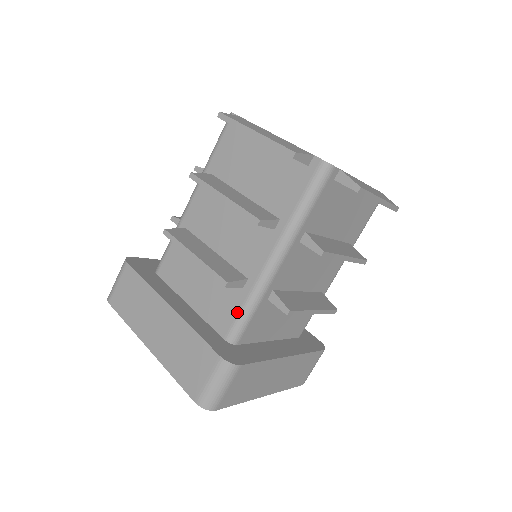
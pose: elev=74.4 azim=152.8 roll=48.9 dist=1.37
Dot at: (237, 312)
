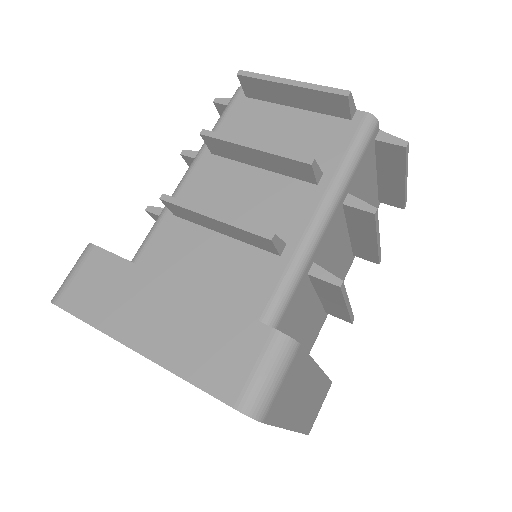
Dot at: (275, 286)
